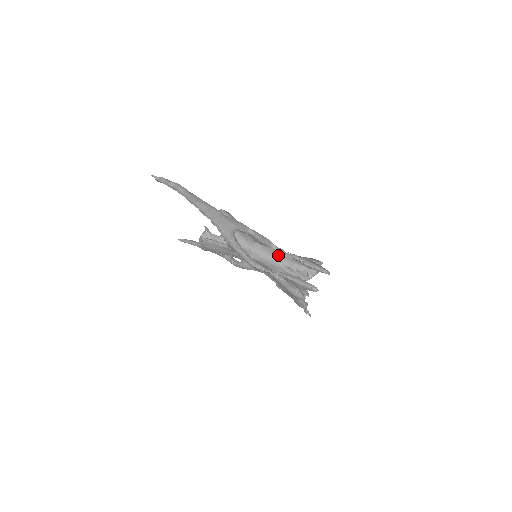
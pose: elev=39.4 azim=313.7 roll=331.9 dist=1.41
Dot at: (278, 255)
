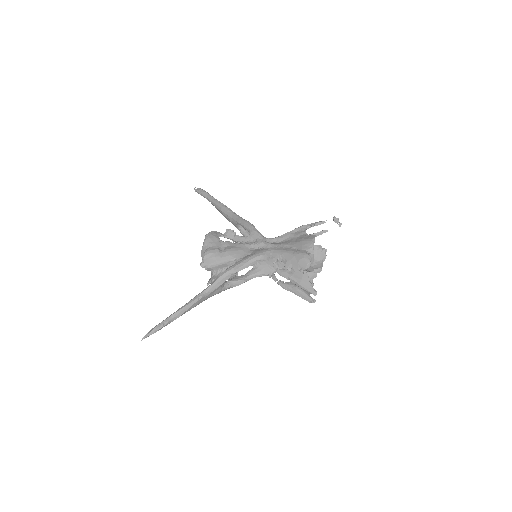
Dot at: occluded
